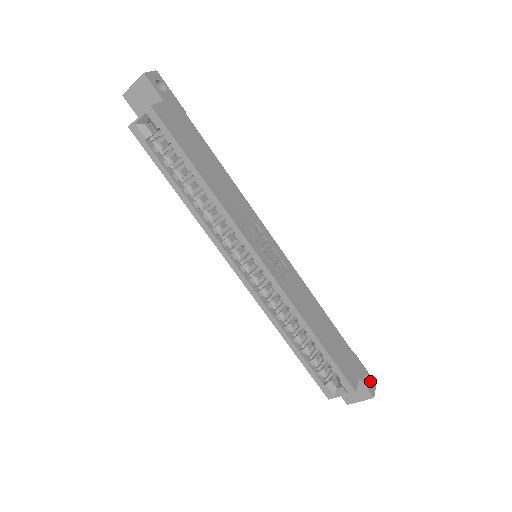
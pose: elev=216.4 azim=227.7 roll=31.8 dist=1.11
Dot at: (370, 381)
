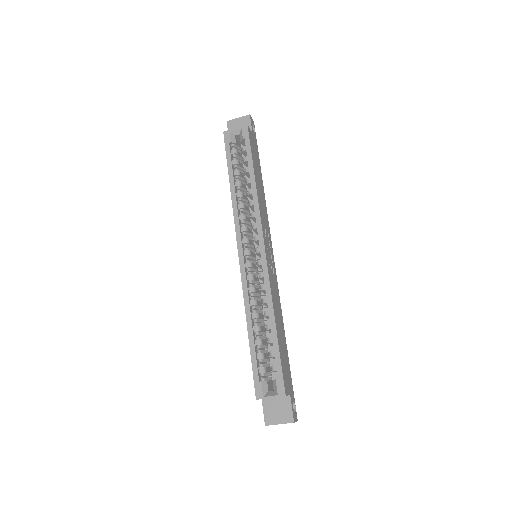
Dot at: (295, 412)
